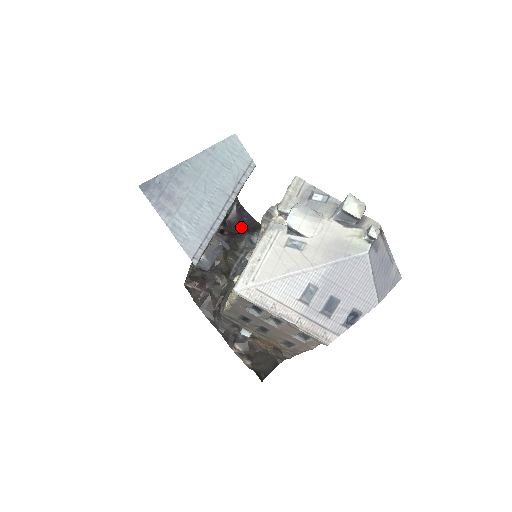
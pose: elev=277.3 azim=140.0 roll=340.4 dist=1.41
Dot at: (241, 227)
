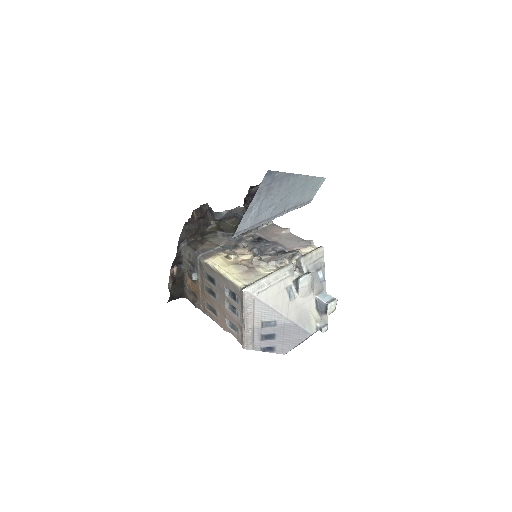
Dot at: (250, 200)
